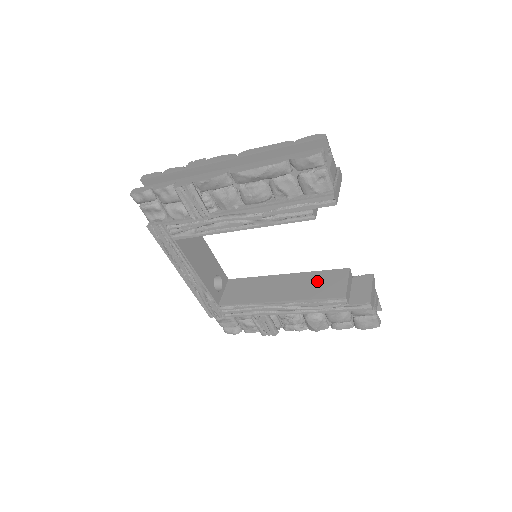
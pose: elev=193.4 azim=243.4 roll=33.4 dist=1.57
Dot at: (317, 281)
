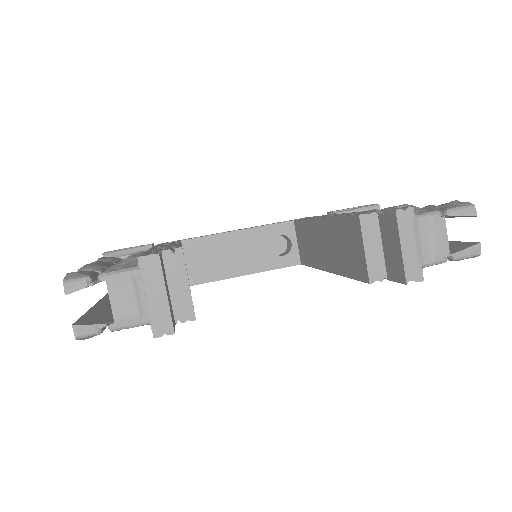
Dot at: (341, 240)
